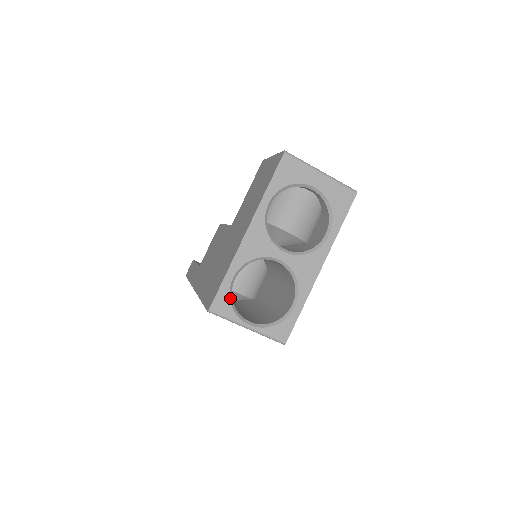
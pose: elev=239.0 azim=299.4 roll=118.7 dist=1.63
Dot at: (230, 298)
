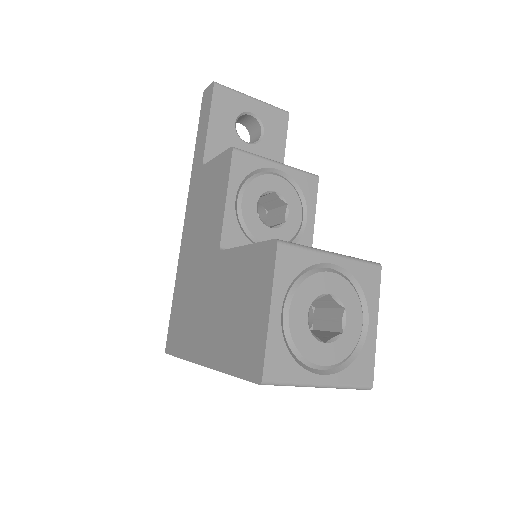
Dot at: occluded
